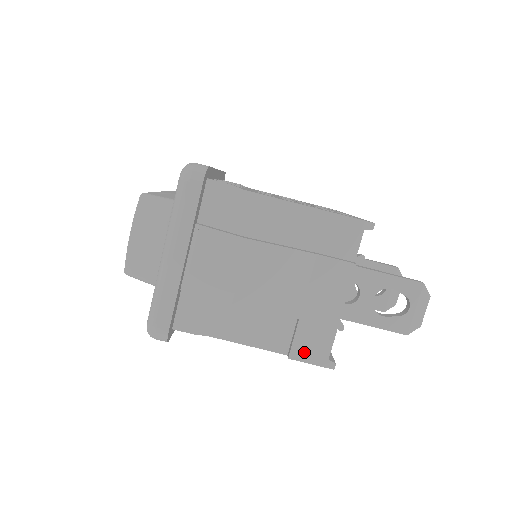
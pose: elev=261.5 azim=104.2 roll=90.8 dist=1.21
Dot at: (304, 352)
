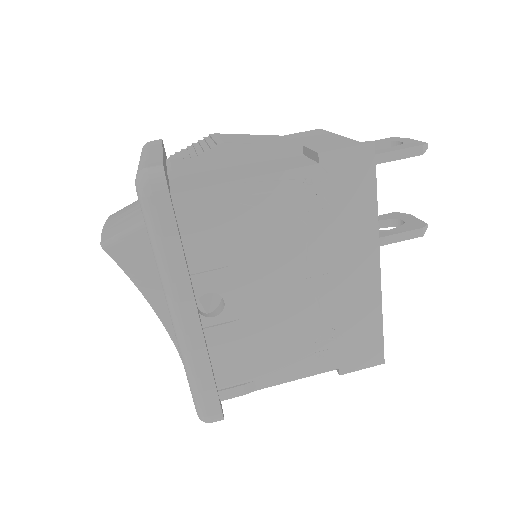
Dot at: (330, 148)
